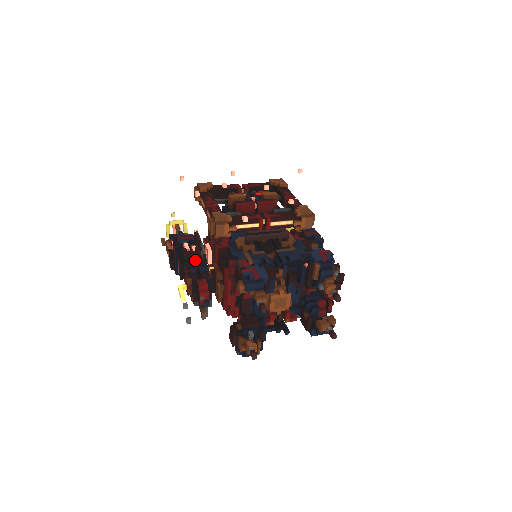
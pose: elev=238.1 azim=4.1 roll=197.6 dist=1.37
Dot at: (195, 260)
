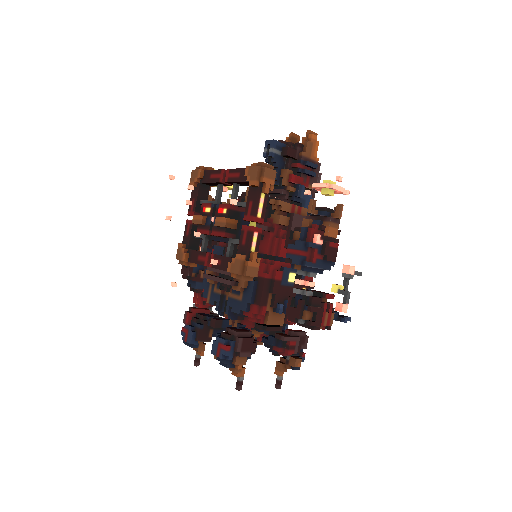
Dot at: occluded
